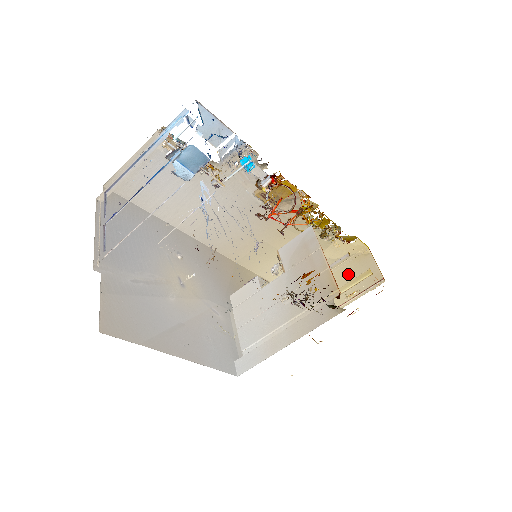
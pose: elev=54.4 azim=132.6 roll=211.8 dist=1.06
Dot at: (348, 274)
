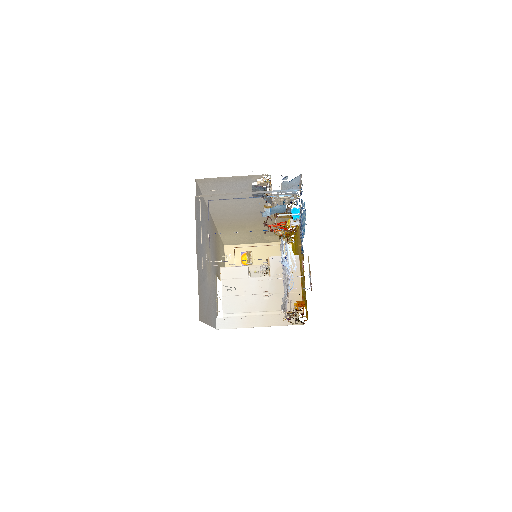
Dot at: (271, 254)
